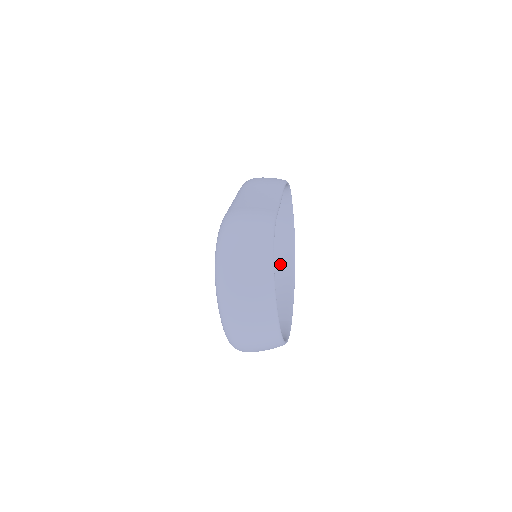
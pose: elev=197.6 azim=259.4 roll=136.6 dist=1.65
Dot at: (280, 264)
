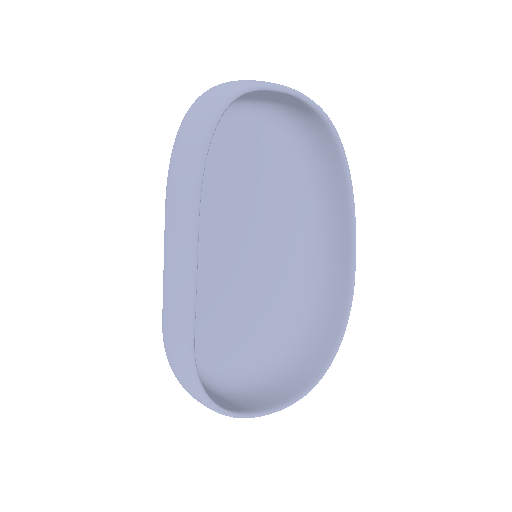
Dot at: (327, 160)
